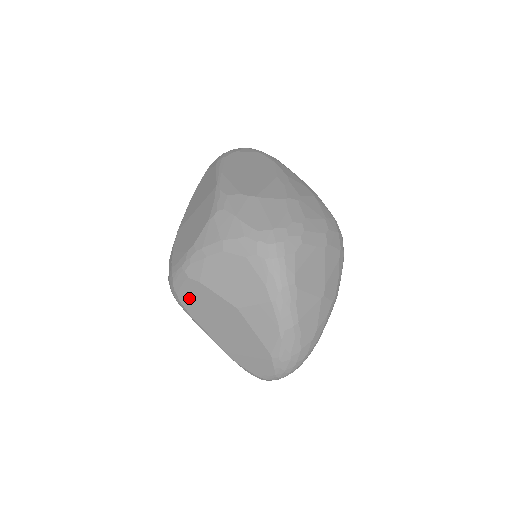
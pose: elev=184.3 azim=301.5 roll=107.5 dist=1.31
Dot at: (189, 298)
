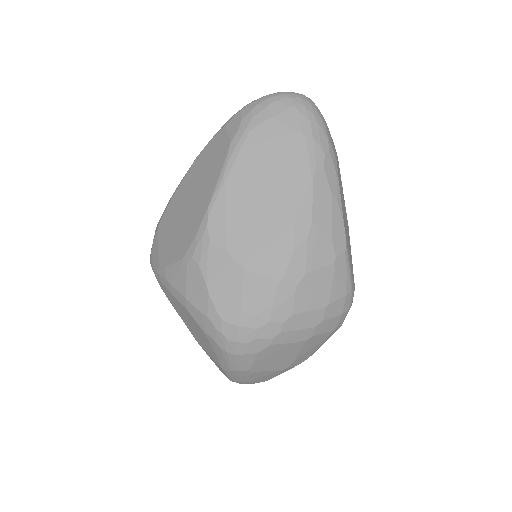
Dot at: occluded
